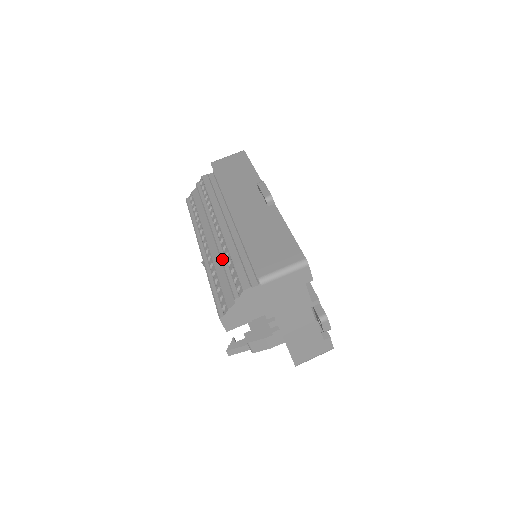
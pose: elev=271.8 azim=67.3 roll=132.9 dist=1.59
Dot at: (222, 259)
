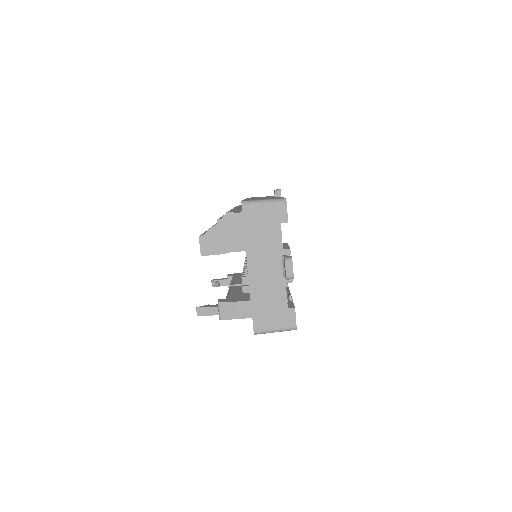
Dot at: occluded
